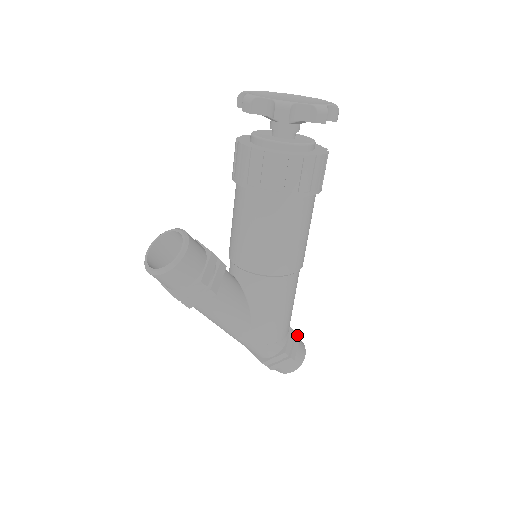
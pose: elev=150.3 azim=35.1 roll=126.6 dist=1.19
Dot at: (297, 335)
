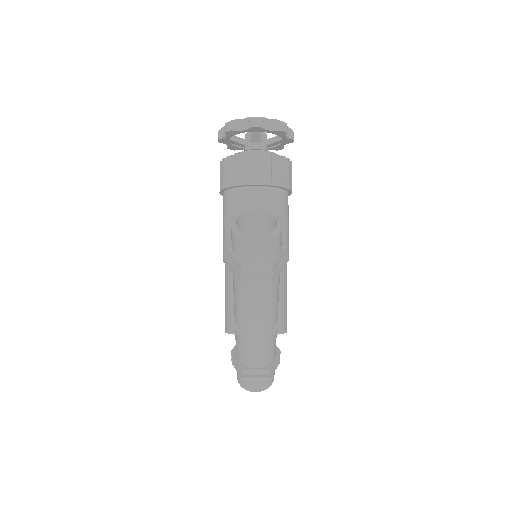
Dot at: occluded
